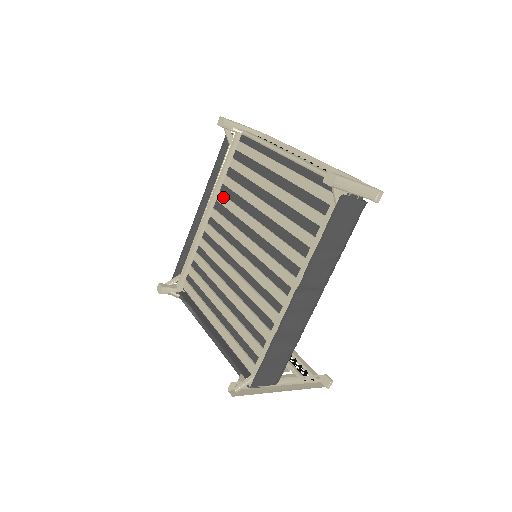
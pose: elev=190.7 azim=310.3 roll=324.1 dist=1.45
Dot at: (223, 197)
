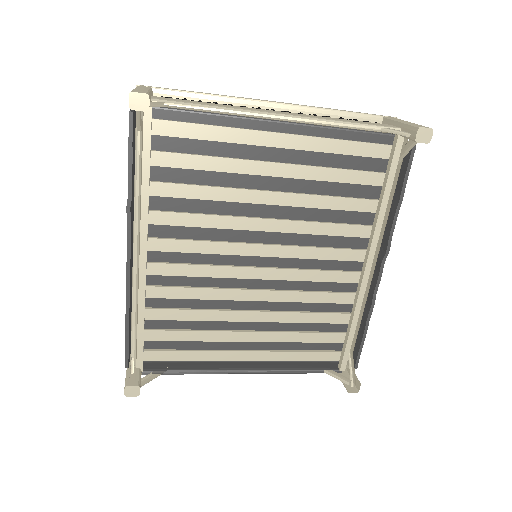
Dot at: (164, 214)
